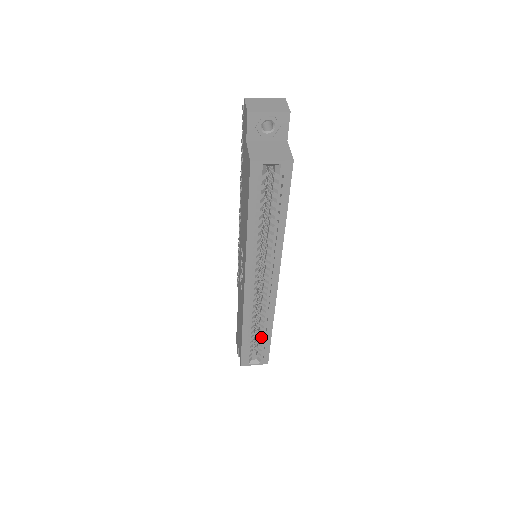
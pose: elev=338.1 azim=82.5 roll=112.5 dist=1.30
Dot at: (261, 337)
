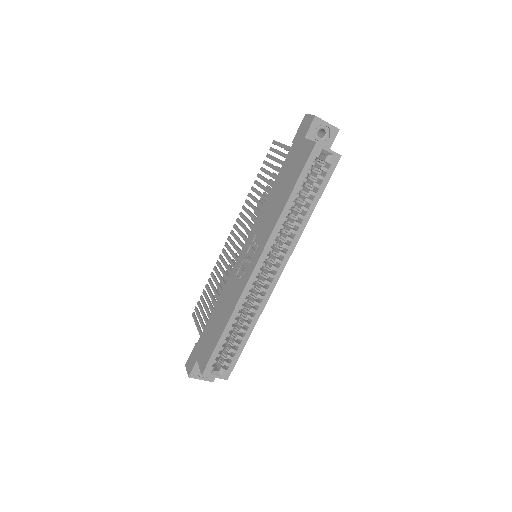
Dot at: (236, 340)
